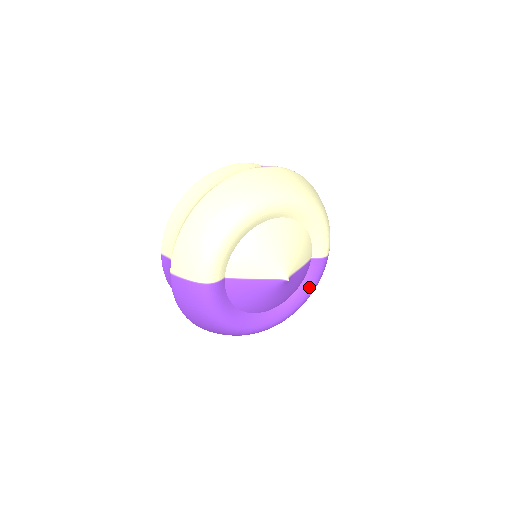
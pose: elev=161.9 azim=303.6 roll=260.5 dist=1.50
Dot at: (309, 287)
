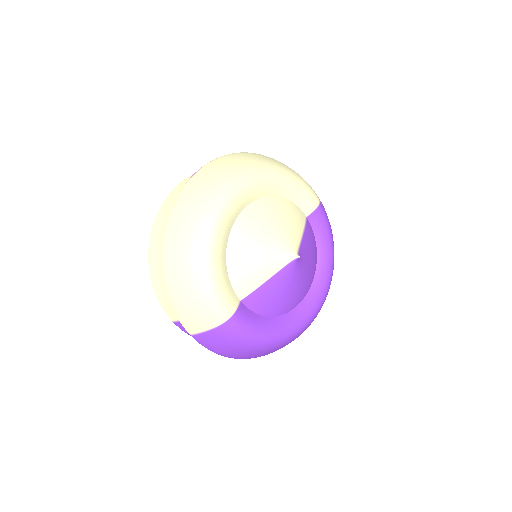
Dot at: (326, 244)
